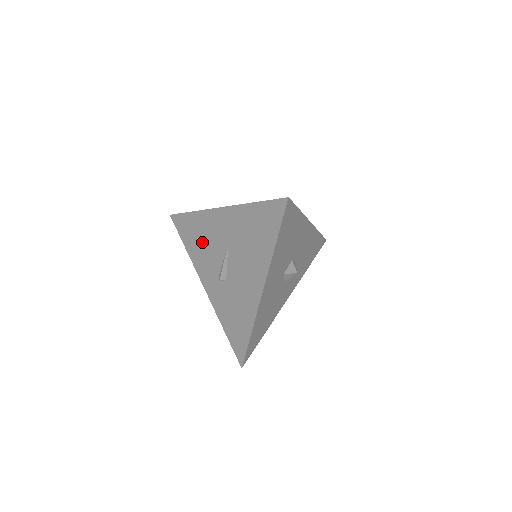
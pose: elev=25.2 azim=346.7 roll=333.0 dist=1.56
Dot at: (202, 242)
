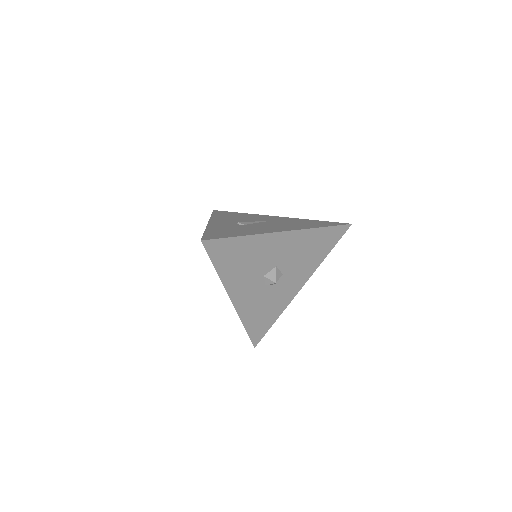
Dot at: (237, 217)
